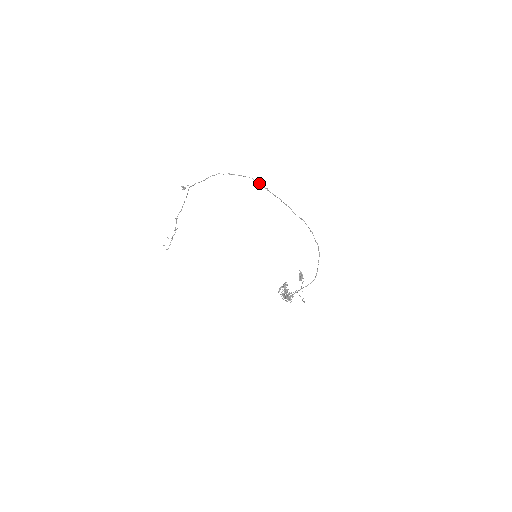
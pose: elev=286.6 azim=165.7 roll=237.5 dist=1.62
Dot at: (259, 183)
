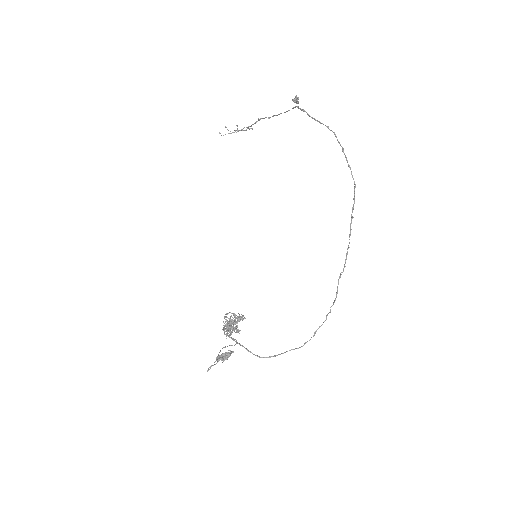
Dot at: (354, 201)
